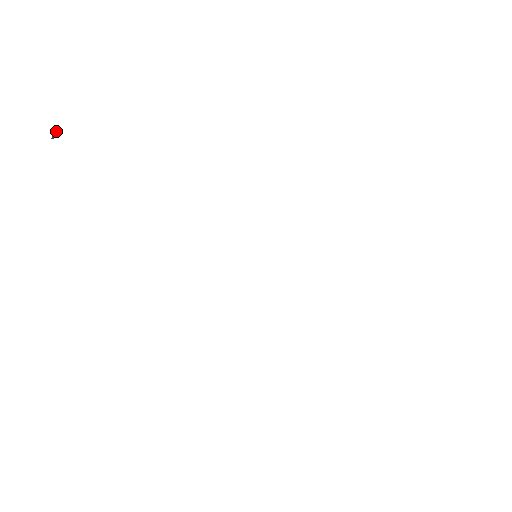
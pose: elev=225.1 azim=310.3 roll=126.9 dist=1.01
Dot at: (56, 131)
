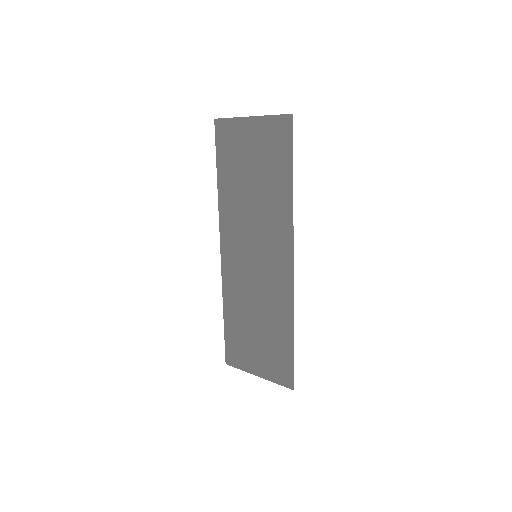
Dot at: (274, 115)
